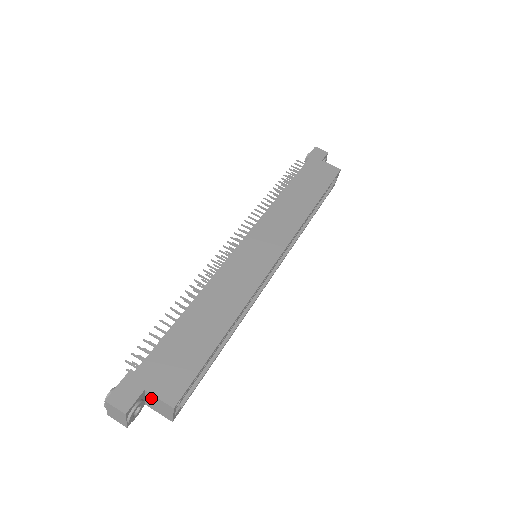
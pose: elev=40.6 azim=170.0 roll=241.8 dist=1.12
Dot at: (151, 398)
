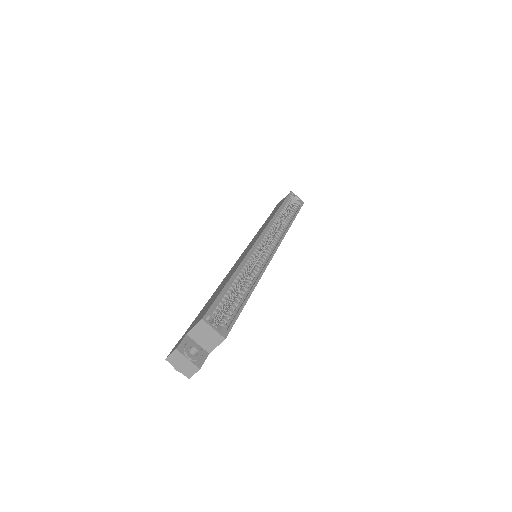
Dot at: (196, 336)
